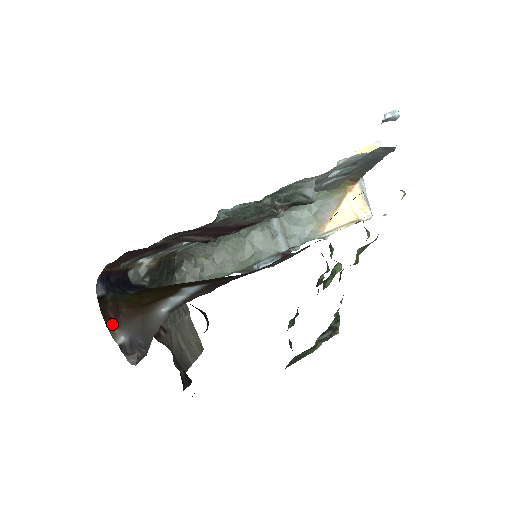
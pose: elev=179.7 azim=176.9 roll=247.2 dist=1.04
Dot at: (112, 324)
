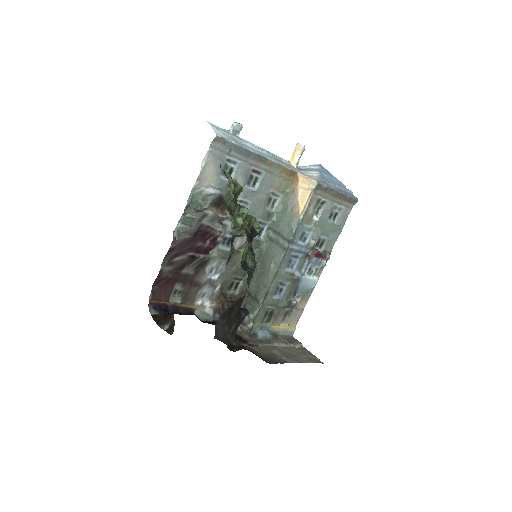
Dot at: (162, 324)
